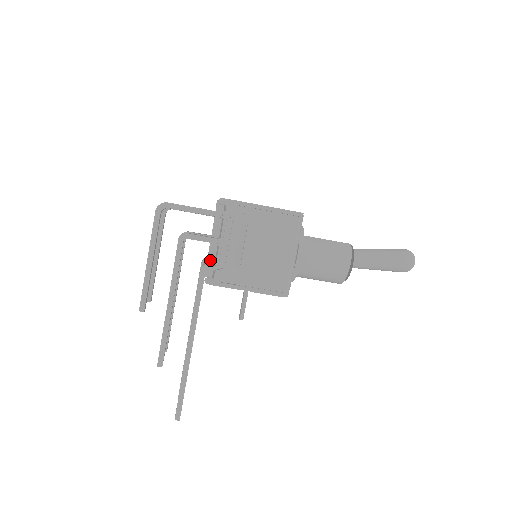
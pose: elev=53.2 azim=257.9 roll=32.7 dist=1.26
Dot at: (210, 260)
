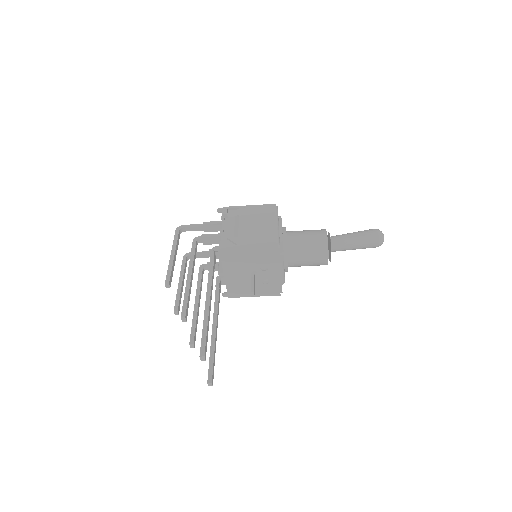
Dot at: (220, 263)
